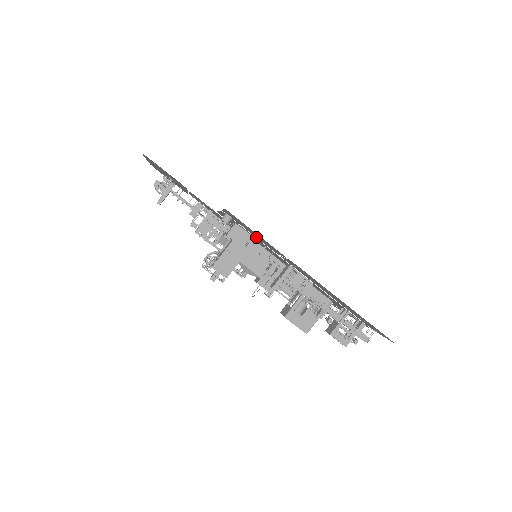
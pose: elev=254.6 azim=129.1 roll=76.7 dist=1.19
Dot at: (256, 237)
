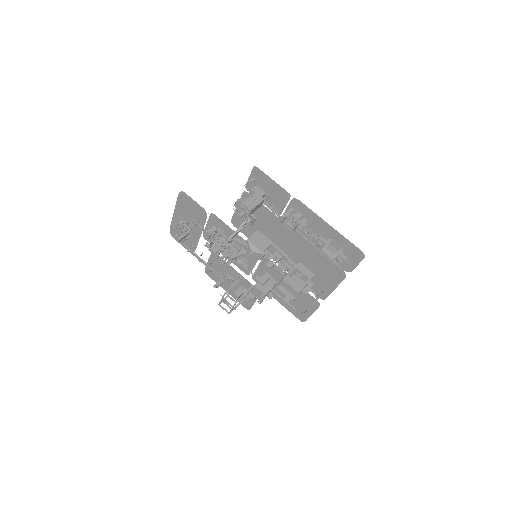
Dot at: occluded
